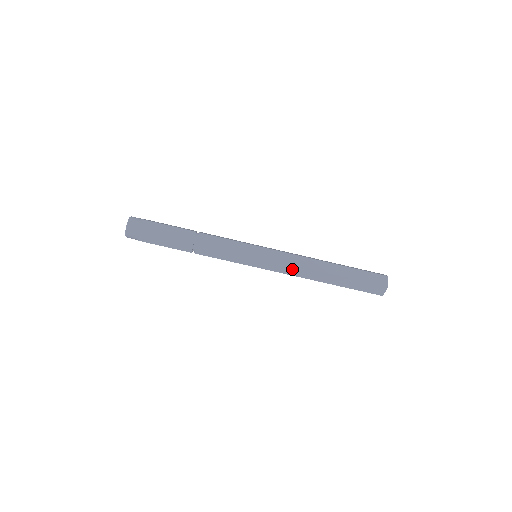
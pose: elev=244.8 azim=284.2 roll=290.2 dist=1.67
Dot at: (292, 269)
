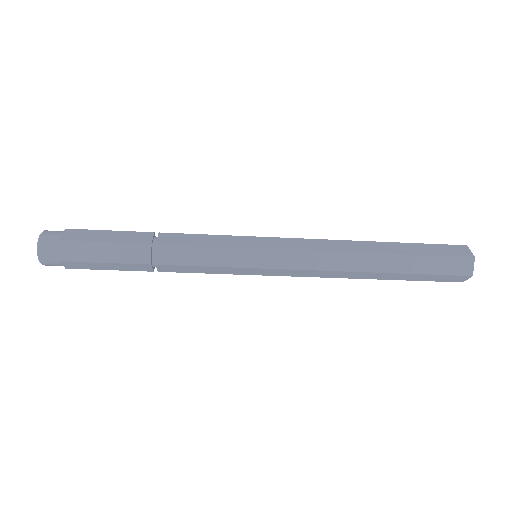
Dot at: occluded
